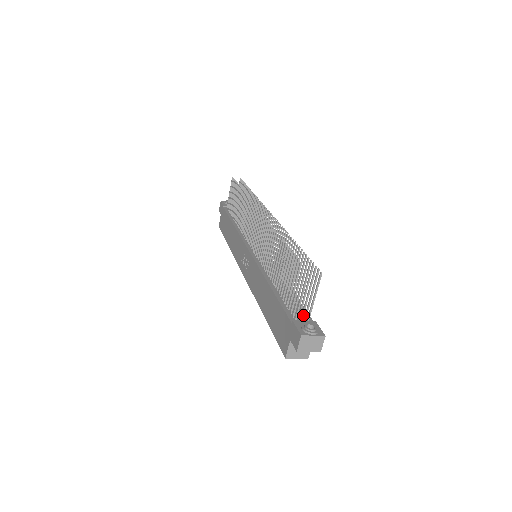
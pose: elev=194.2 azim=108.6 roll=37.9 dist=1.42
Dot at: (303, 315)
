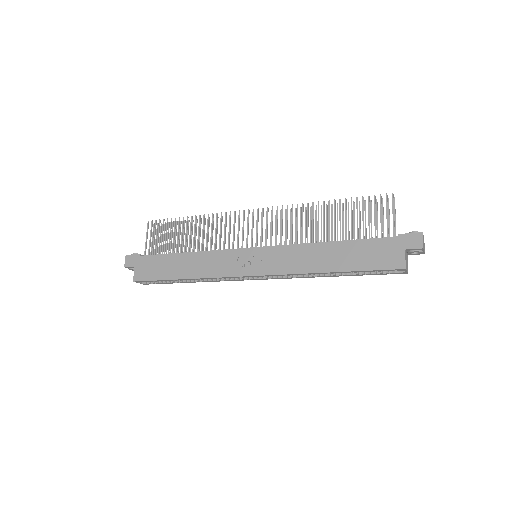
Dot at: occluded
